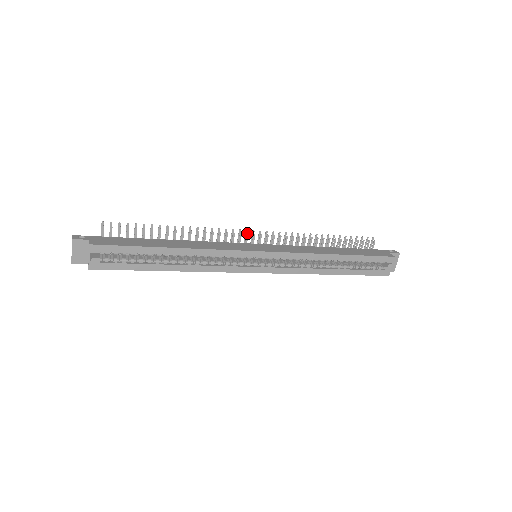
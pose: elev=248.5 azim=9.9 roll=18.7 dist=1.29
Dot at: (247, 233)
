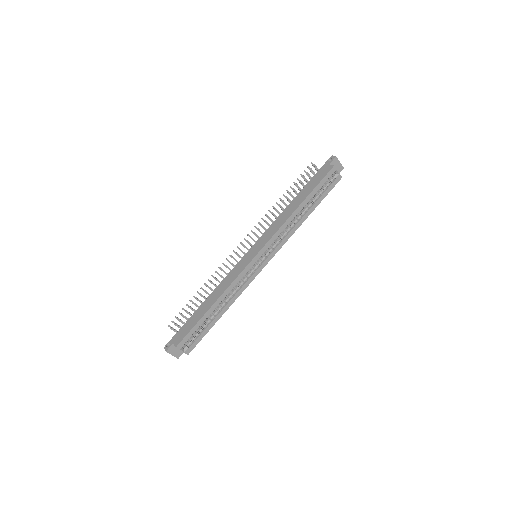
Dot at: (239, 249)
